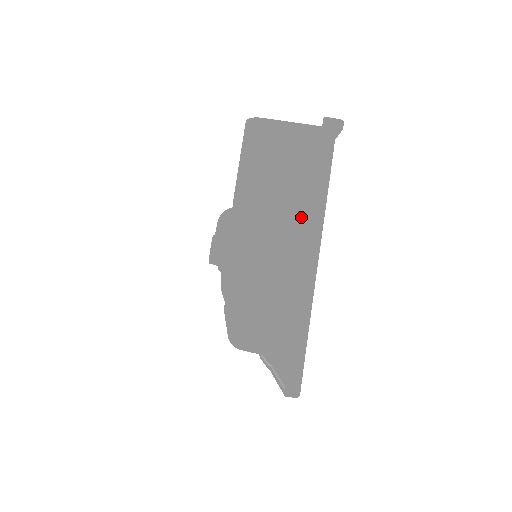
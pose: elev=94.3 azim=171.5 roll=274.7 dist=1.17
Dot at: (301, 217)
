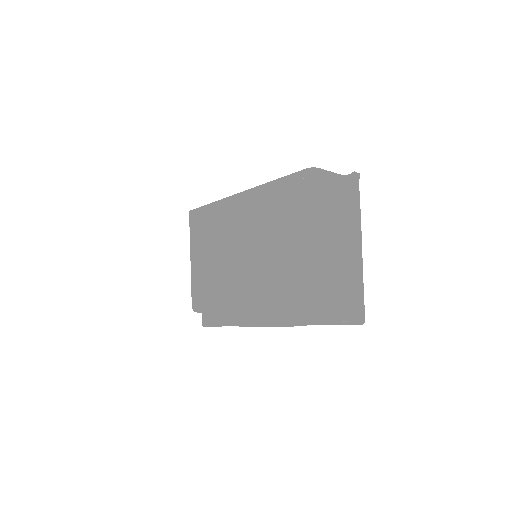
Dot at: (343, 226)
